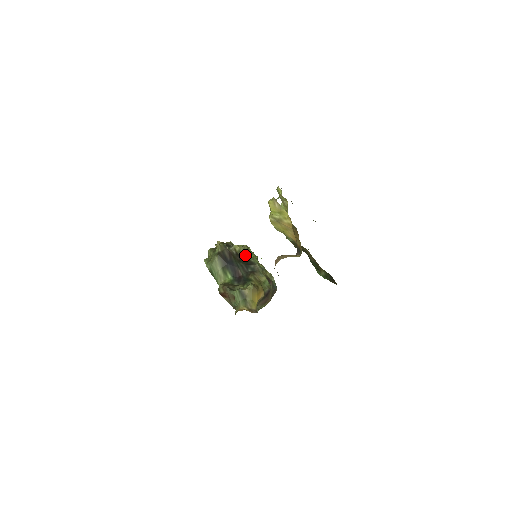
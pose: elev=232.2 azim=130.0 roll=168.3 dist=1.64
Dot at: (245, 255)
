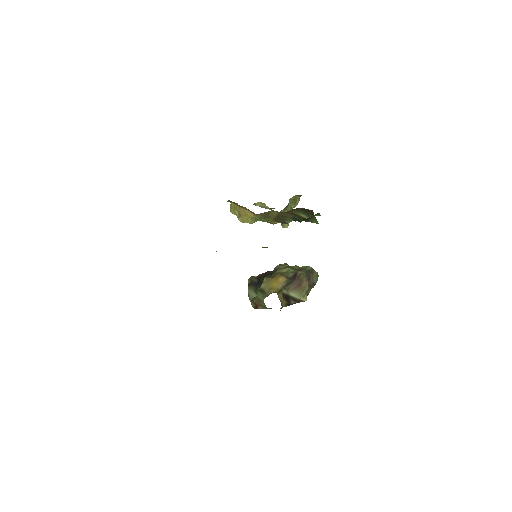
Dot at: occluded
